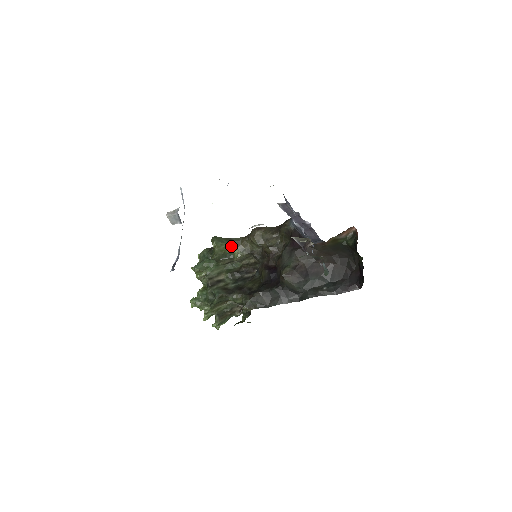
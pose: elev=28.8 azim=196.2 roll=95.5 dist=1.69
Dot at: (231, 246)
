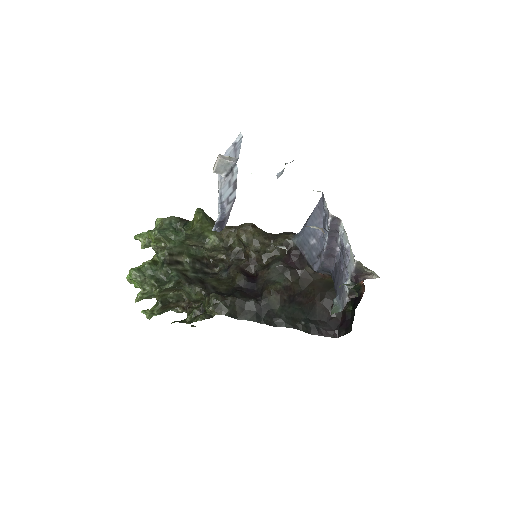
Dot at: occluded
